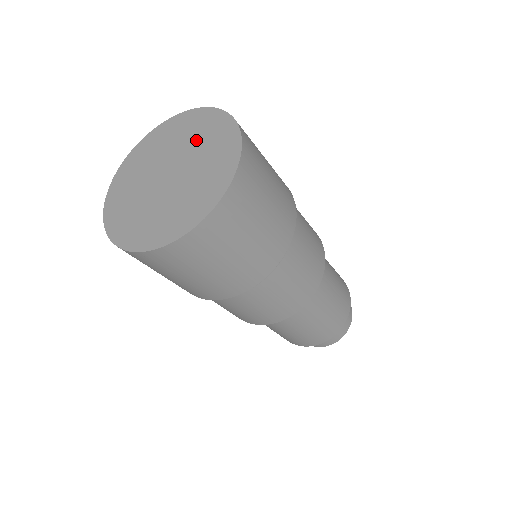
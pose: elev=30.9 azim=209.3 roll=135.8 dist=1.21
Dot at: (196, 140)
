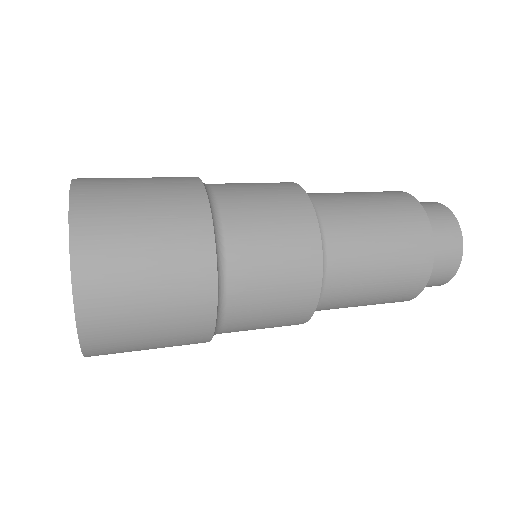
Dot at: occluded
